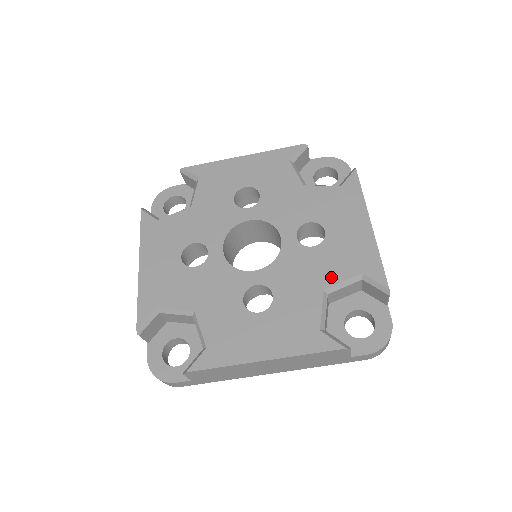
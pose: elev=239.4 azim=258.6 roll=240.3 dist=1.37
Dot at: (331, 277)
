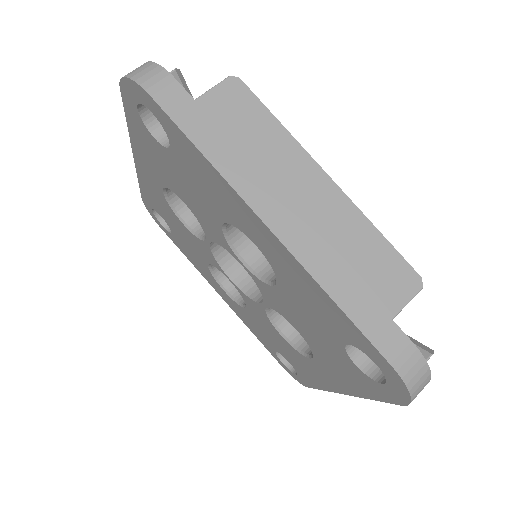
Dot at: occluded
